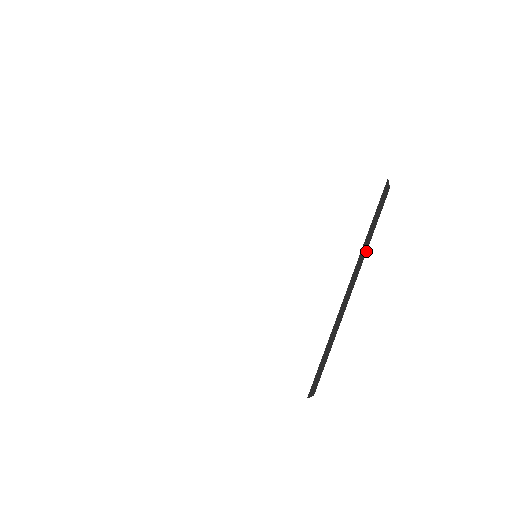
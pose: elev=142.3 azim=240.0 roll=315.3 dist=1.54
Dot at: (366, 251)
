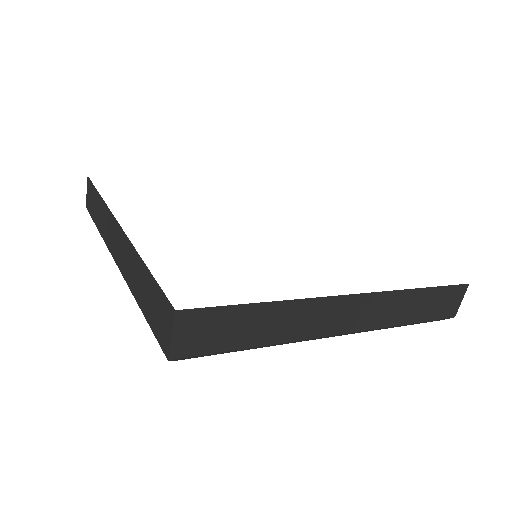
Dot at: (390, 325)
